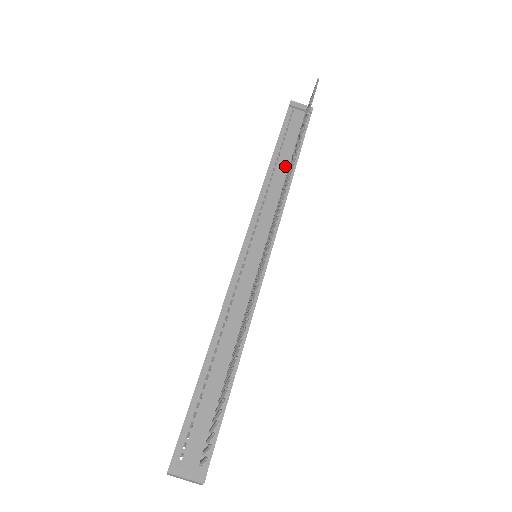
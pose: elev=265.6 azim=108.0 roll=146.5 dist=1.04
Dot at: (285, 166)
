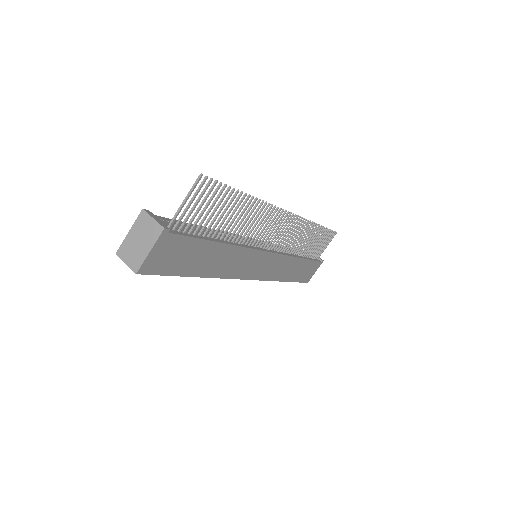
Dot at: occluded
